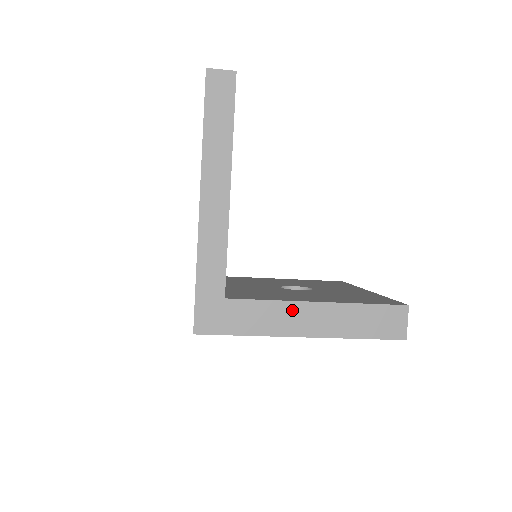
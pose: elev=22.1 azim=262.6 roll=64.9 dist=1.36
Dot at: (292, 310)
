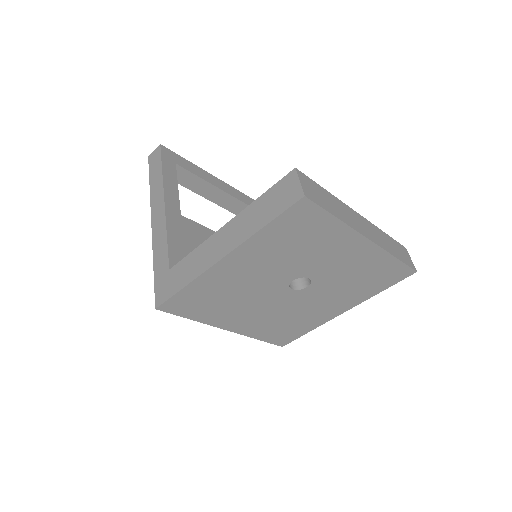
Dot at: (209, 245)
